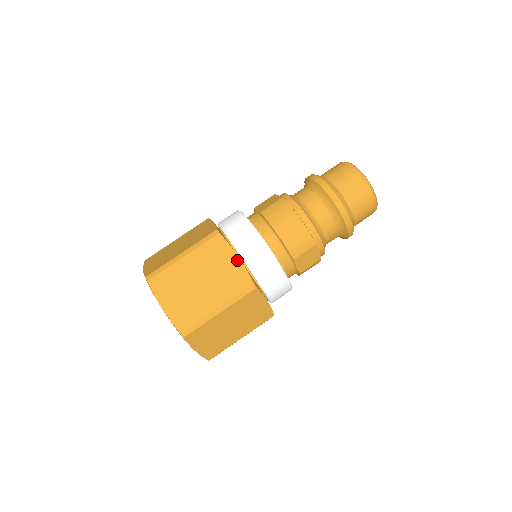
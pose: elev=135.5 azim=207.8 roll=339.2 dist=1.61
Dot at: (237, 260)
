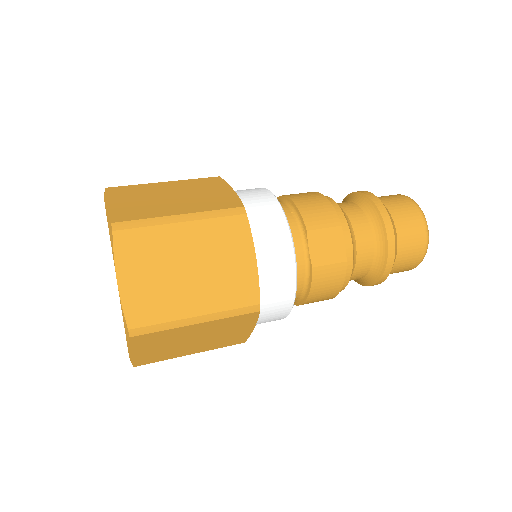
Dot at: (231, 191)
